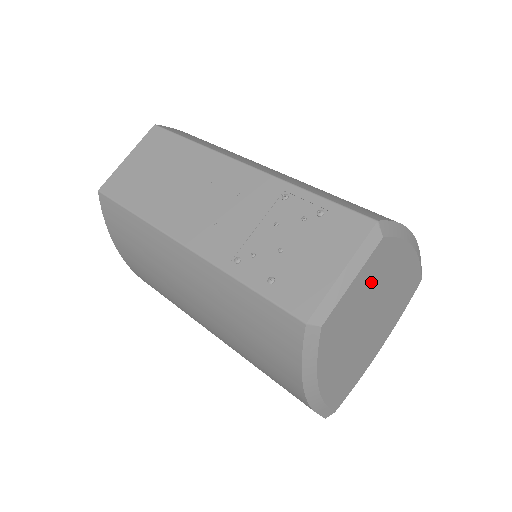
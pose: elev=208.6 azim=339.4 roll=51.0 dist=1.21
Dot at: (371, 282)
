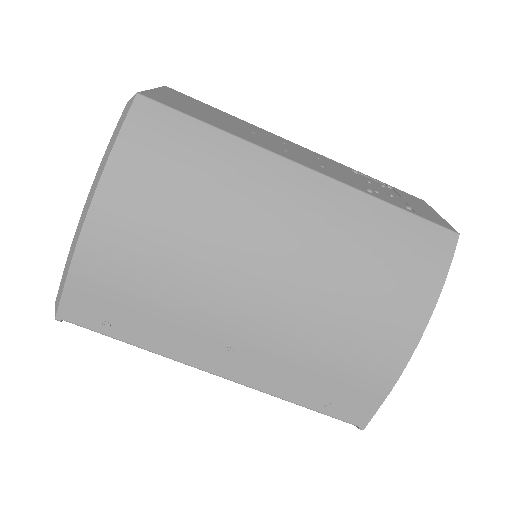
Dot at: occluded
